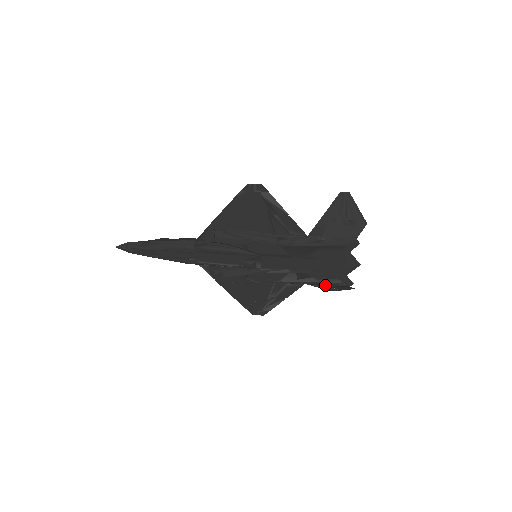
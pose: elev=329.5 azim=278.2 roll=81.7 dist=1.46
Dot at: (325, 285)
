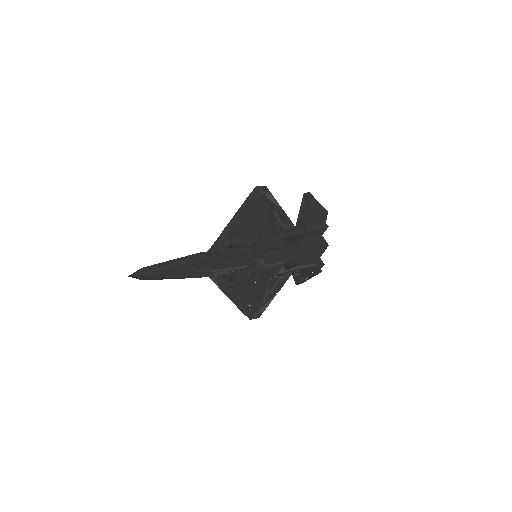
Dot at: (306, 270)
